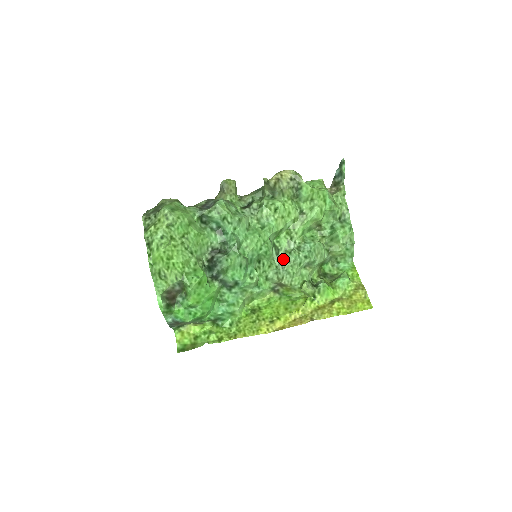
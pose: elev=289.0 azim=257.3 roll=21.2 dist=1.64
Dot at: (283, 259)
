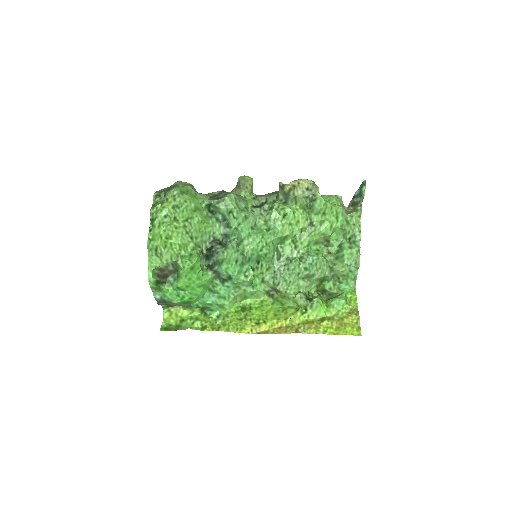
Dot at: (283, 265)
